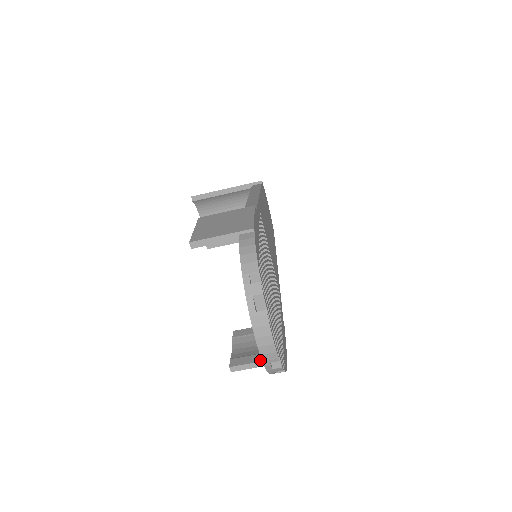
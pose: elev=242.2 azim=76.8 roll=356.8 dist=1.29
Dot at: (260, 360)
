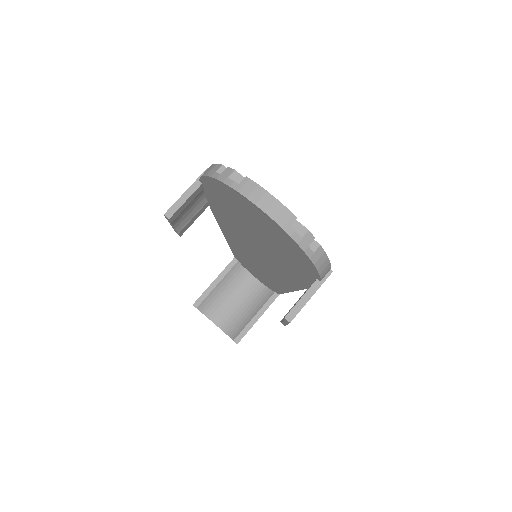
Dot at: occluded
